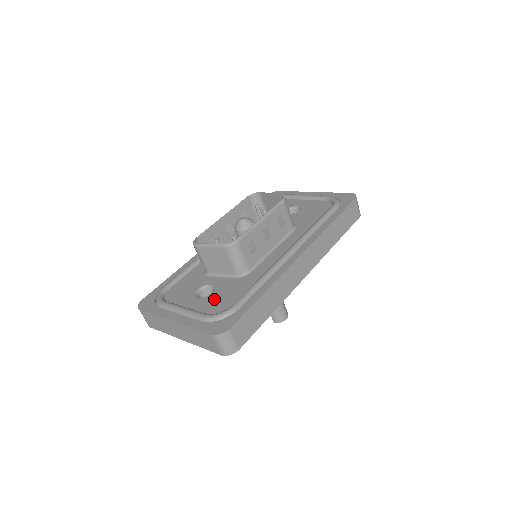
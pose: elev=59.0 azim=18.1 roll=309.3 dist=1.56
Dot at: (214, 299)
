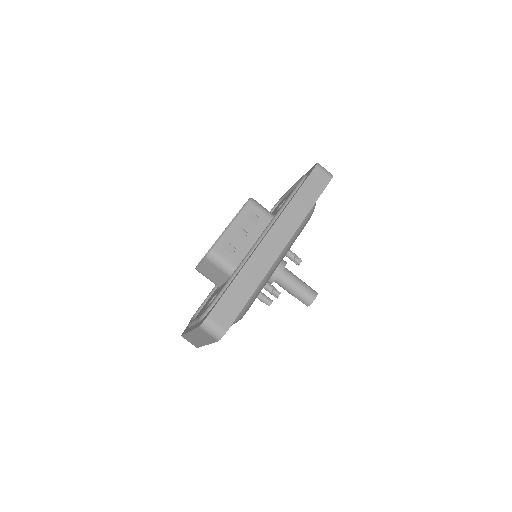
Dot at: occluded
